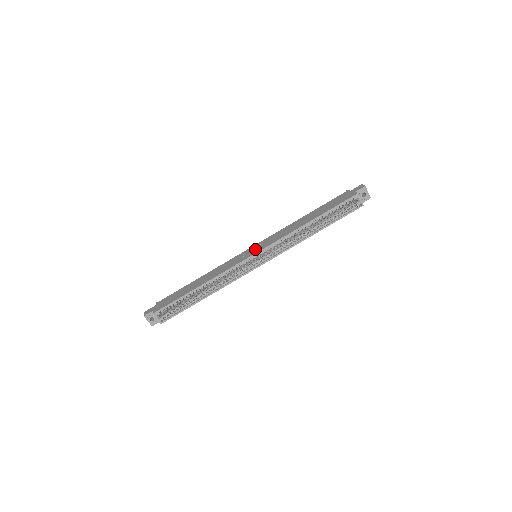
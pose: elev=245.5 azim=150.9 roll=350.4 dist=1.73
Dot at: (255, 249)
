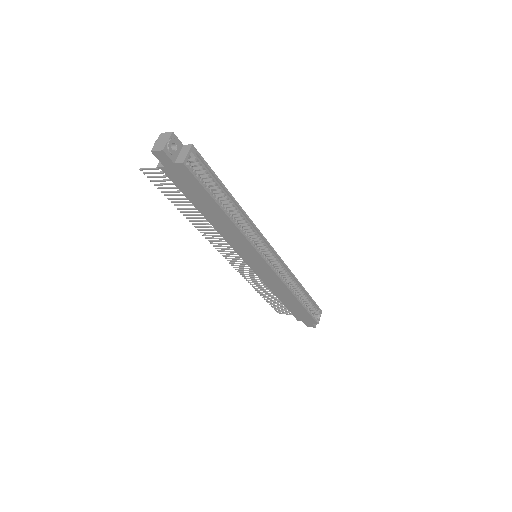
Dot at: occluded
